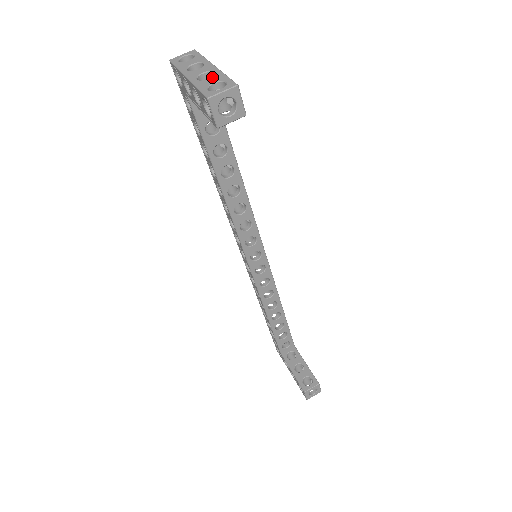
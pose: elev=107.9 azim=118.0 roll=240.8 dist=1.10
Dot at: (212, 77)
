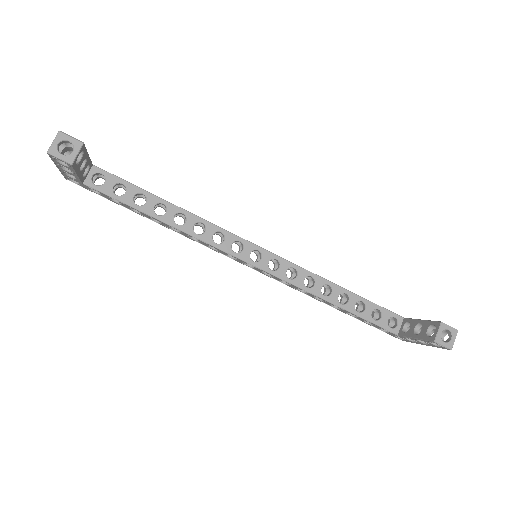
Dot at: (60, 149)
